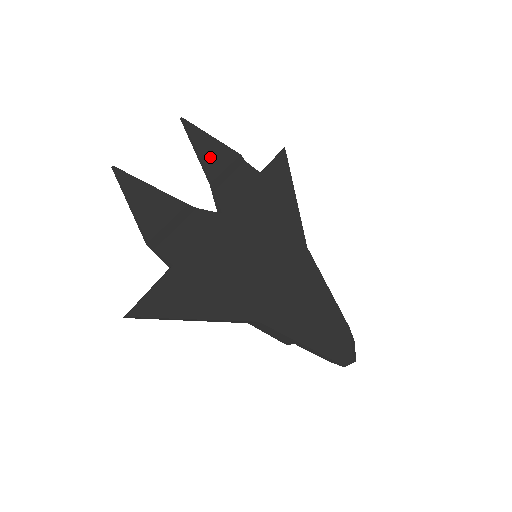
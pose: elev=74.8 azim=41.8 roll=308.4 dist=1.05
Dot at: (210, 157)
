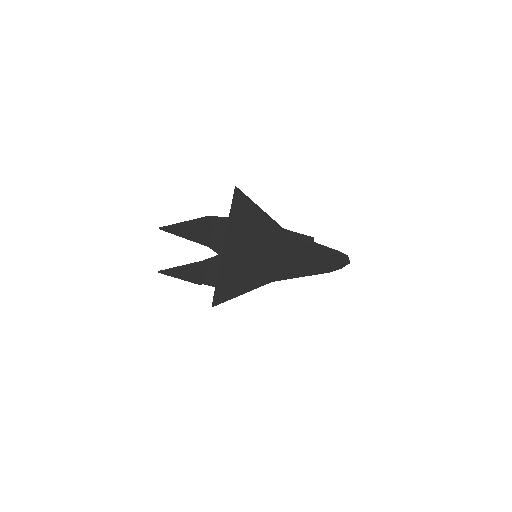
Dot at: (193, 235)
